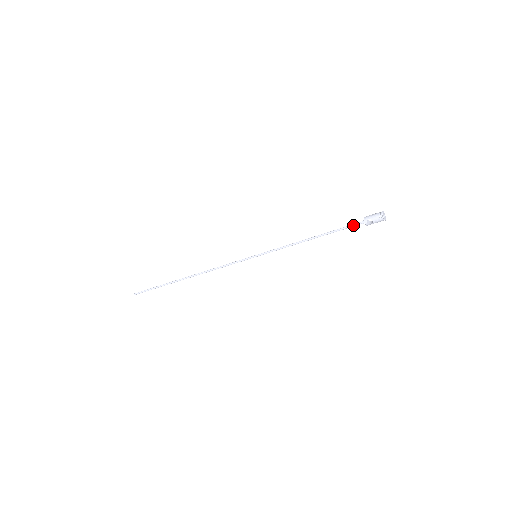
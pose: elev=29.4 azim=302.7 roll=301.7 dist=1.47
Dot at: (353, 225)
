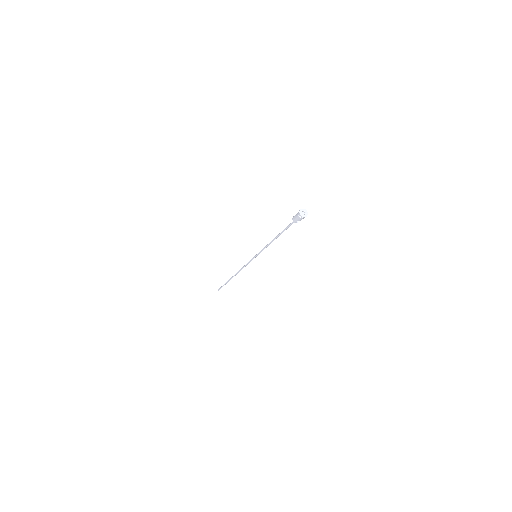
Dot at: occluded
